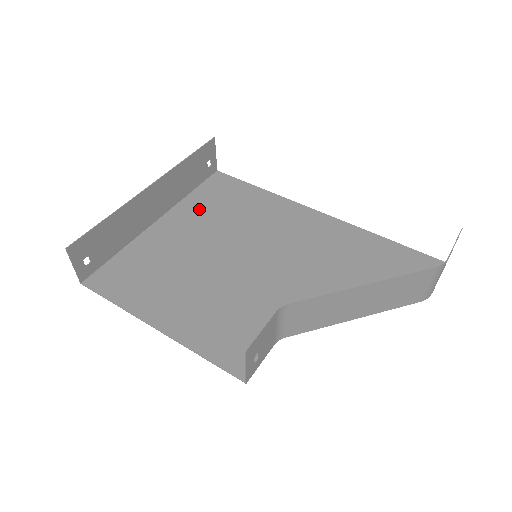
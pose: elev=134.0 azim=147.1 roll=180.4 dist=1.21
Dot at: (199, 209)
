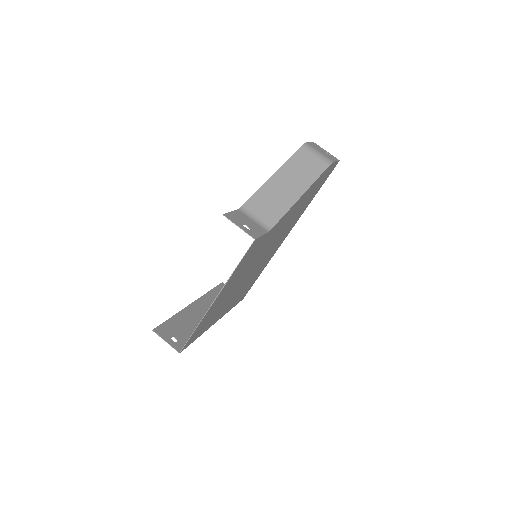
Dot at: (234, 301)
